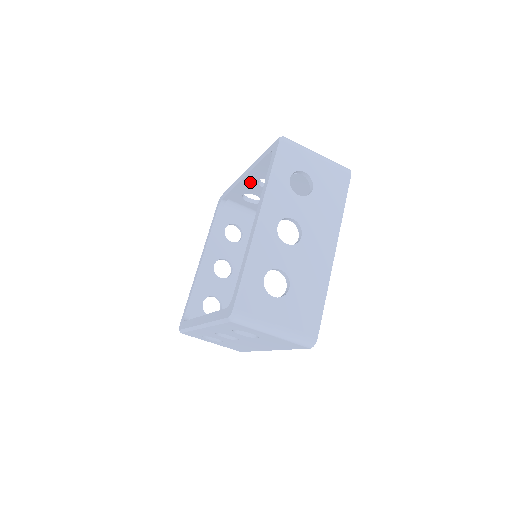
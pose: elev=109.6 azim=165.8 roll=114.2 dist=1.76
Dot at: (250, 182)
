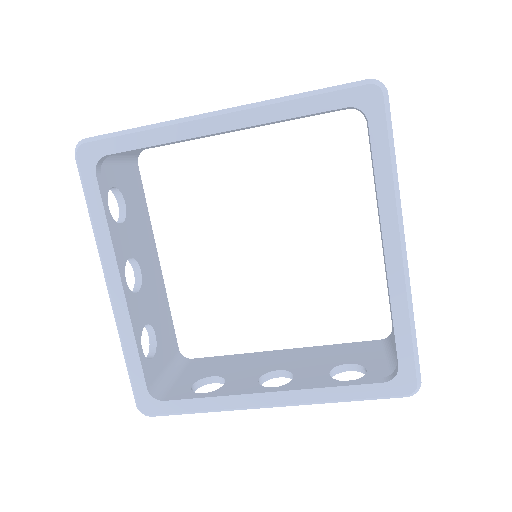
Dot at: occluded
